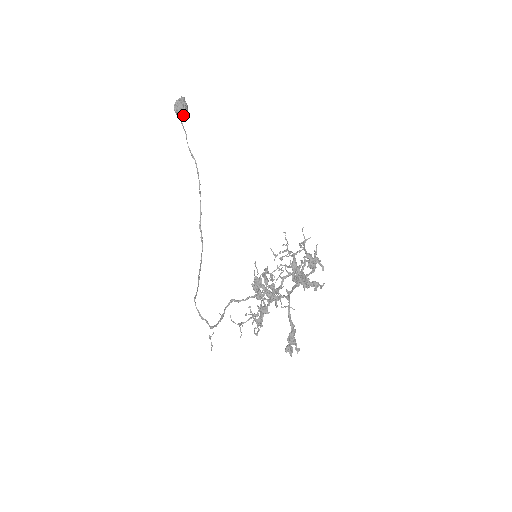
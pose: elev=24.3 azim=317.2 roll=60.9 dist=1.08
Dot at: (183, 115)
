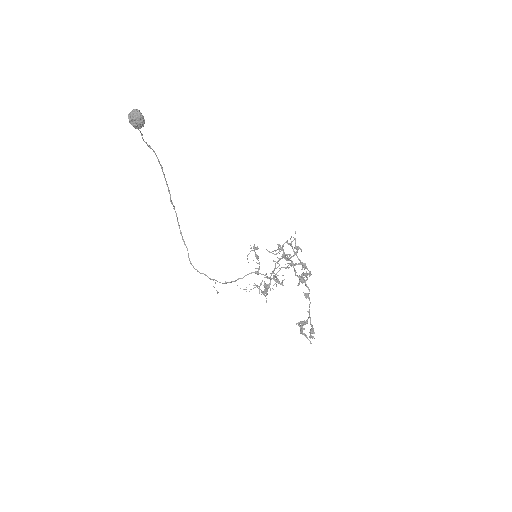
Dot at: (141, 127)
